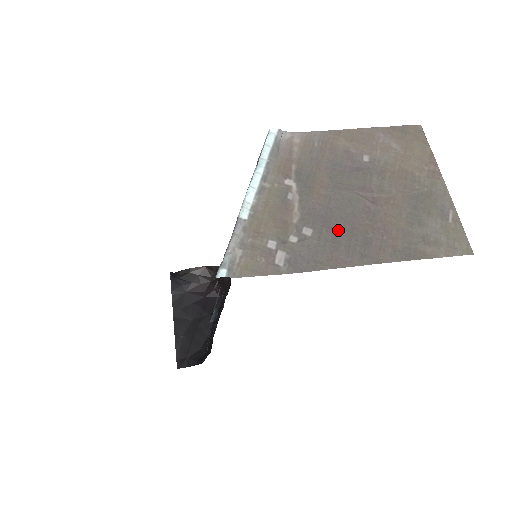
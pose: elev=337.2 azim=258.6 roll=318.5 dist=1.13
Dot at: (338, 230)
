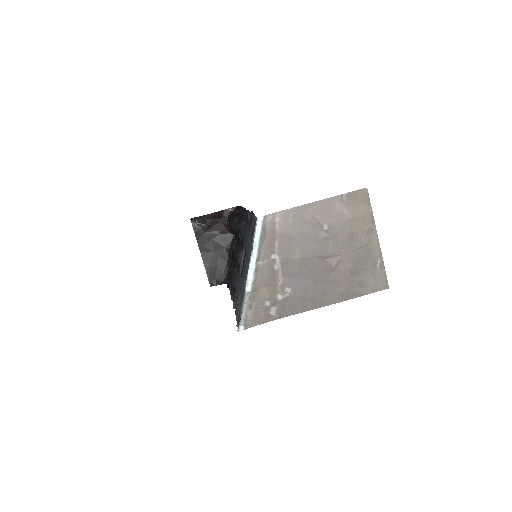
Dot at: (306, 286)
